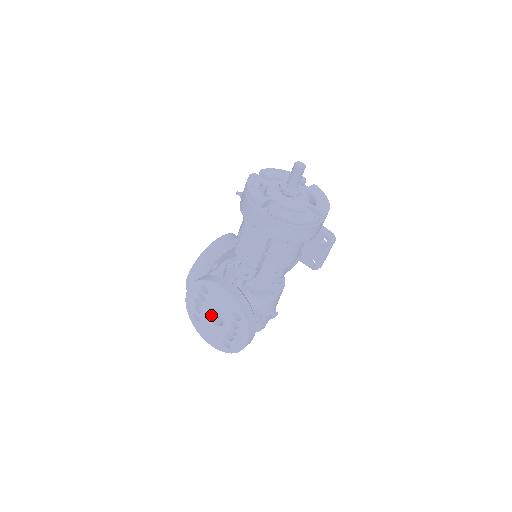
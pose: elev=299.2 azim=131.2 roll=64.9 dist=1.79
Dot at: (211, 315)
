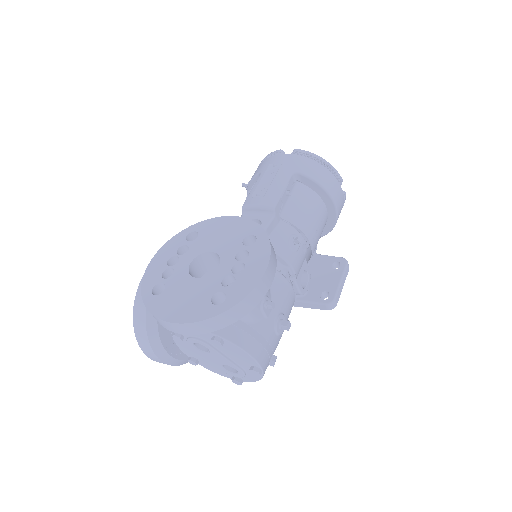
Dot at: occluded
